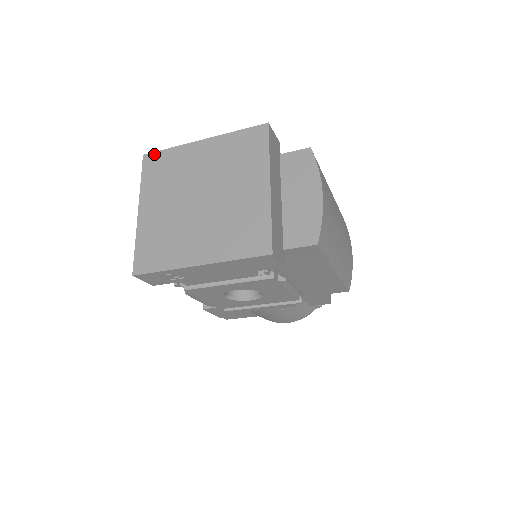
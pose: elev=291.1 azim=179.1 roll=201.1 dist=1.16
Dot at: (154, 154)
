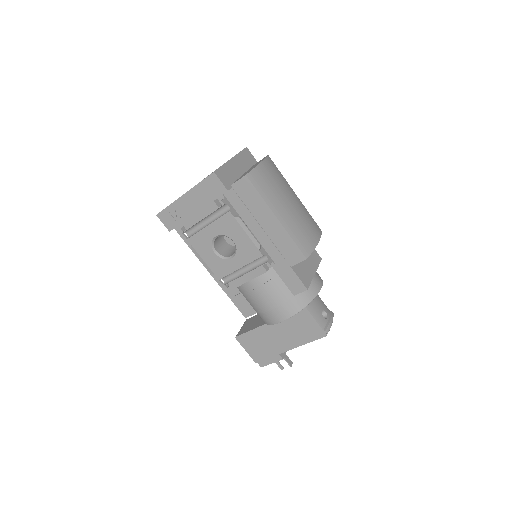
Dot at: occluded
